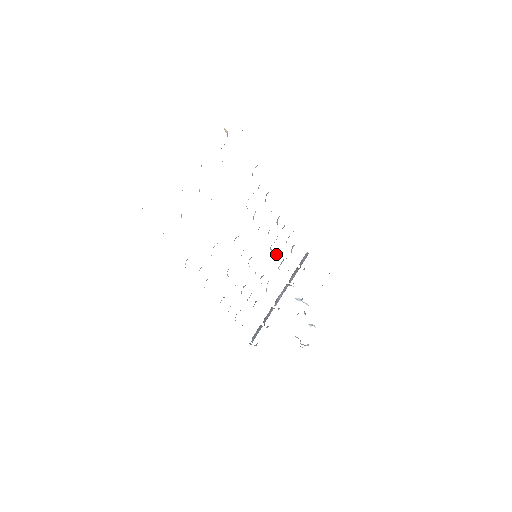
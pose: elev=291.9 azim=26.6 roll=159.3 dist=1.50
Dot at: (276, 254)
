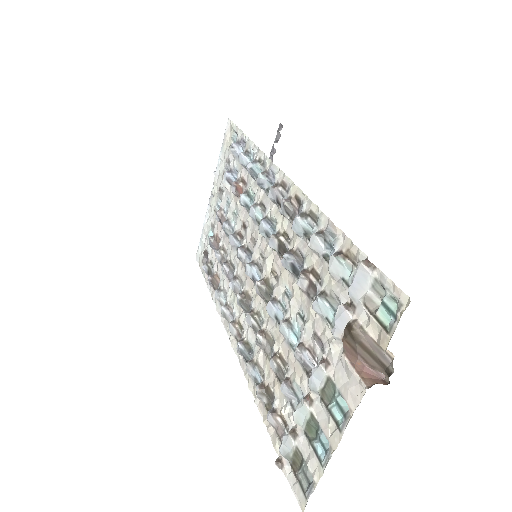
Dot at: (237, 193)
